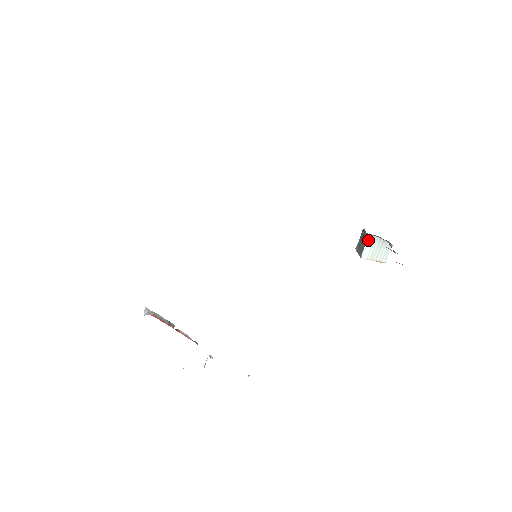
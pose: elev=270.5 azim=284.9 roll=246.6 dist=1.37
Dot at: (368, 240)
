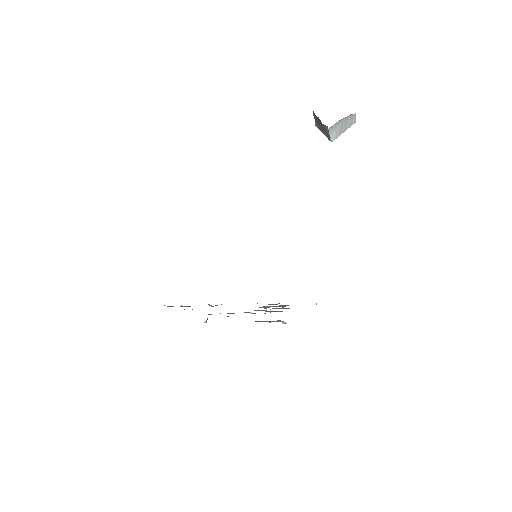
Dot at: (330, 130)
